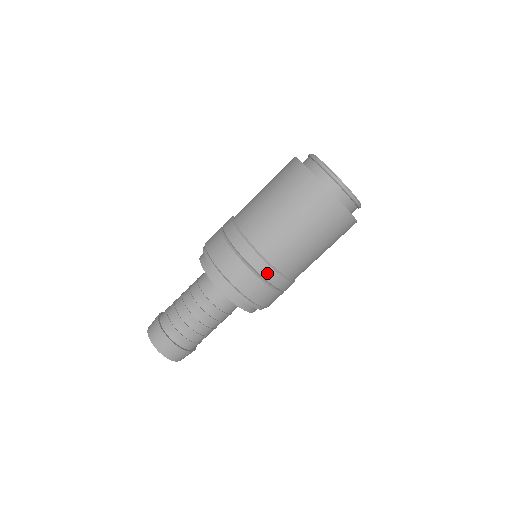
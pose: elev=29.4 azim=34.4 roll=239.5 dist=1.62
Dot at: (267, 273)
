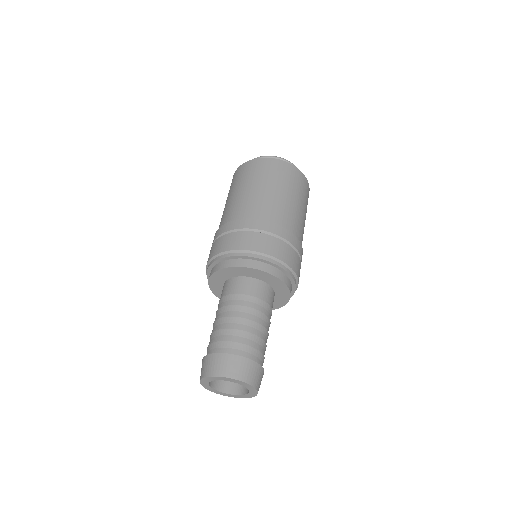
Dot at: (290, 237)
